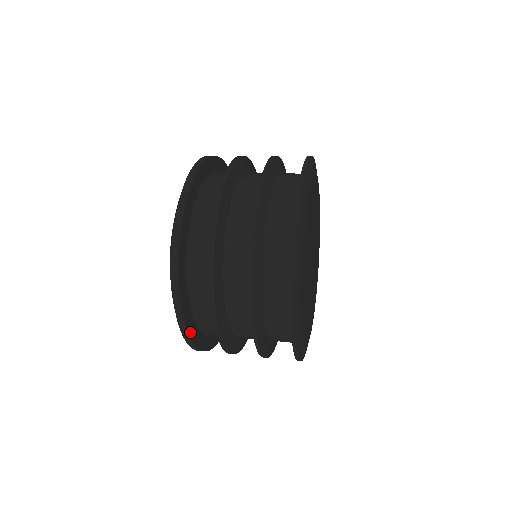
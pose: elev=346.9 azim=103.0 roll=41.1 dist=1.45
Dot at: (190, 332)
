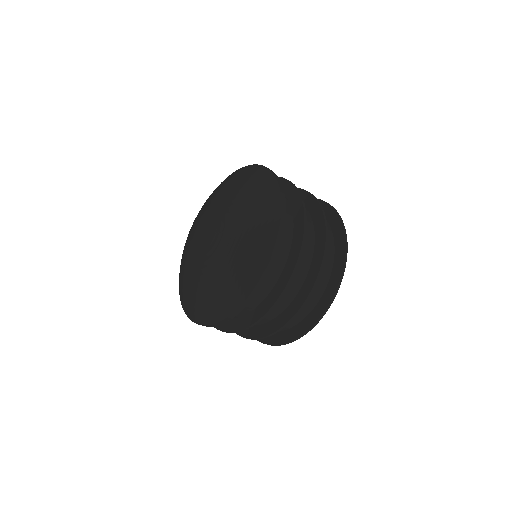
Dot at: (282, 227)
